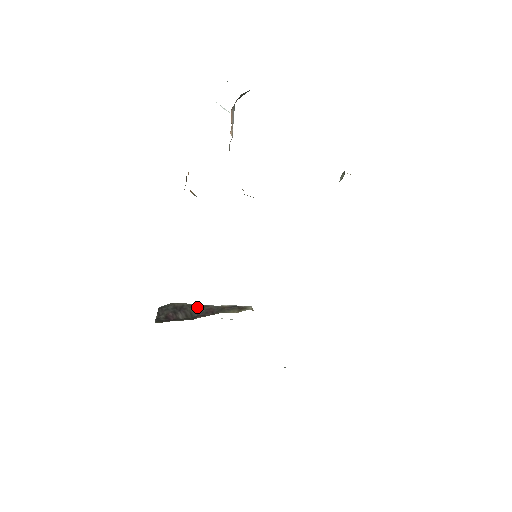
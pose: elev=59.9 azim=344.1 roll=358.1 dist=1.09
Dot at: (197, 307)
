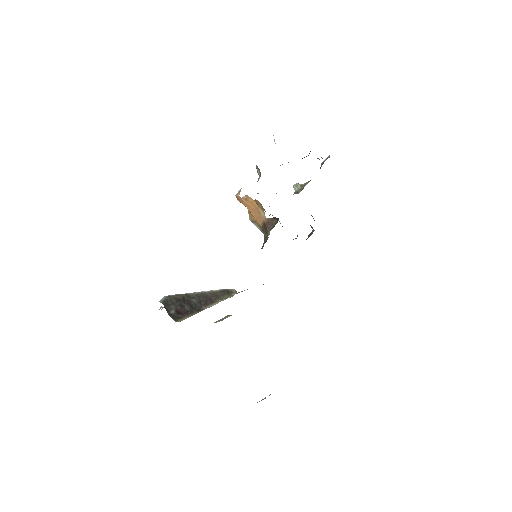
Dot at: (196, 296)
